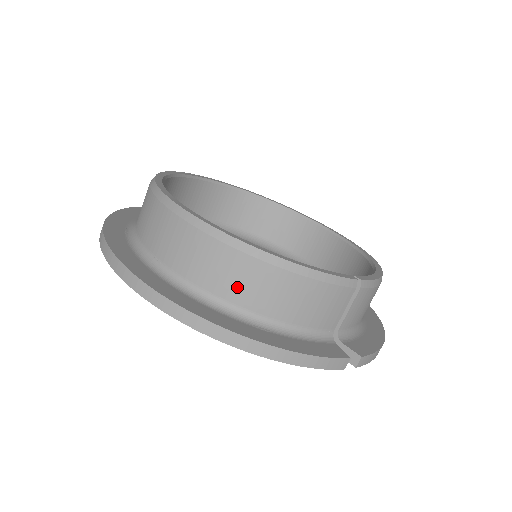
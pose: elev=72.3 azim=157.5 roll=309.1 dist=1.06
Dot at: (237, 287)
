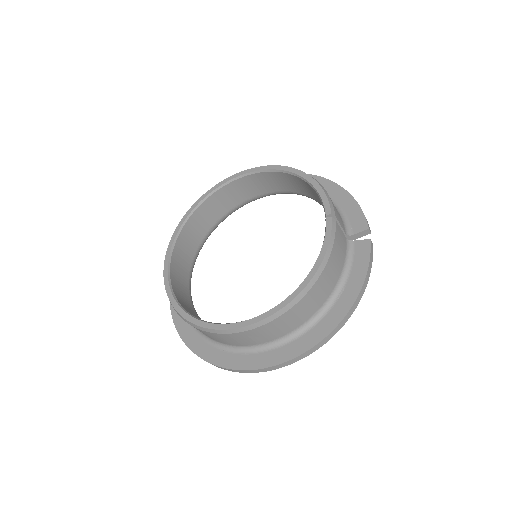
Dot at: (316, 303)
